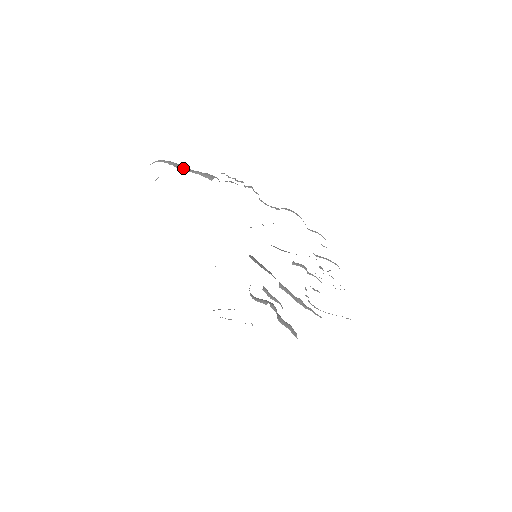
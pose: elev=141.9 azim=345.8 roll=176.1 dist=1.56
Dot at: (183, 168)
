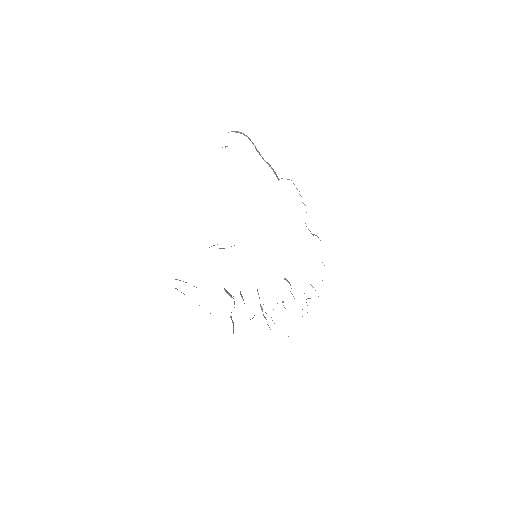
Dot at: occluded
